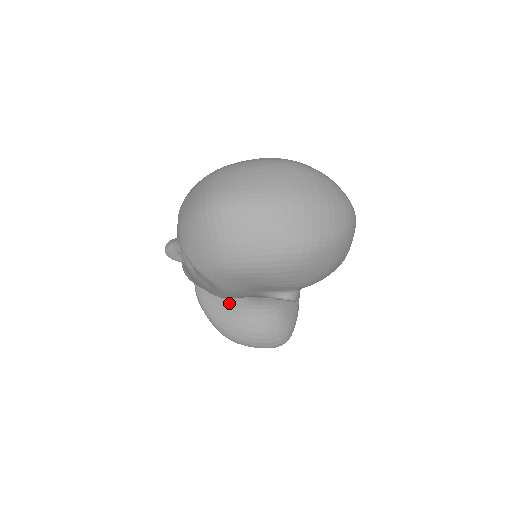
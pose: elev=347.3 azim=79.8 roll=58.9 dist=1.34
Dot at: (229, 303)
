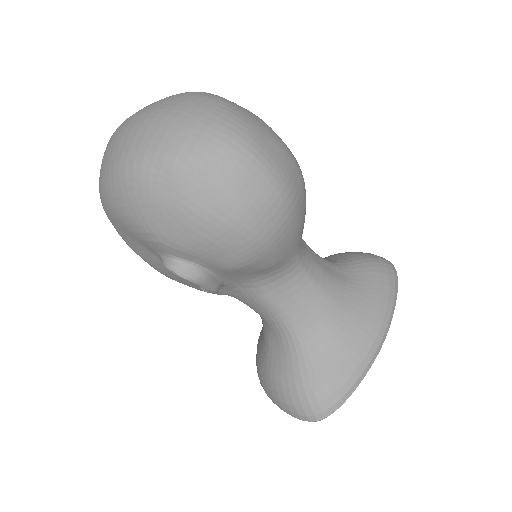
Dot at: (263, 333)
